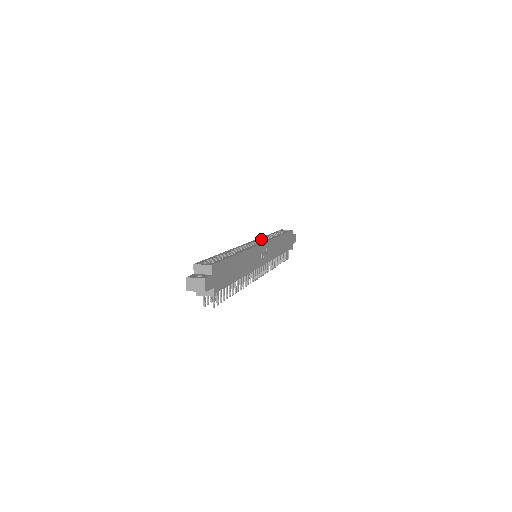
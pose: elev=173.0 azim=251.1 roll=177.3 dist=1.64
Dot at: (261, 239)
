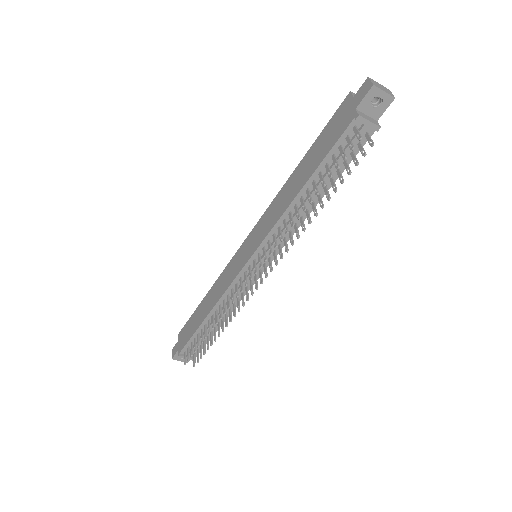
Dot at: occluded
